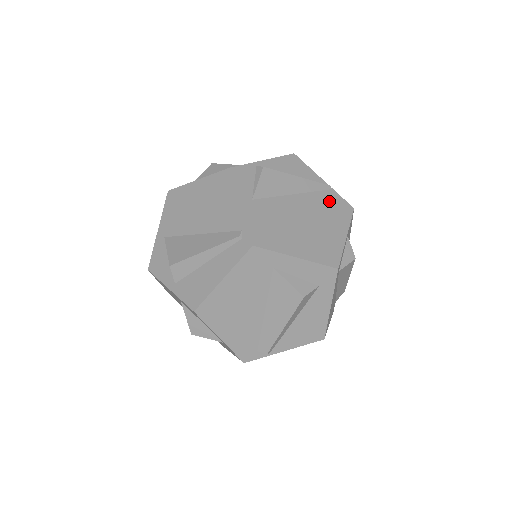
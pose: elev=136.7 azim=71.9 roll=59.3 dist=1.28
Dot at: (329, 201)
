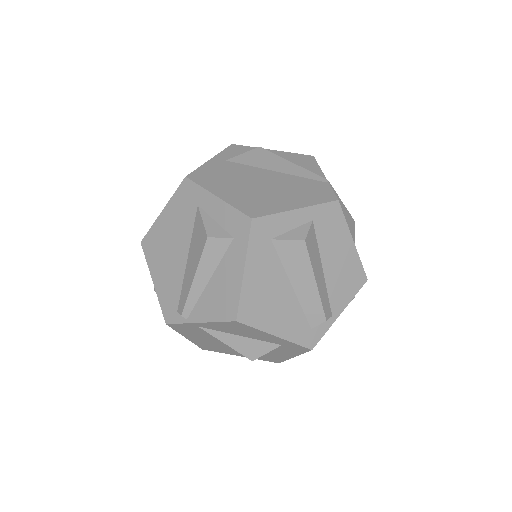
Dot at: (311, 186)
